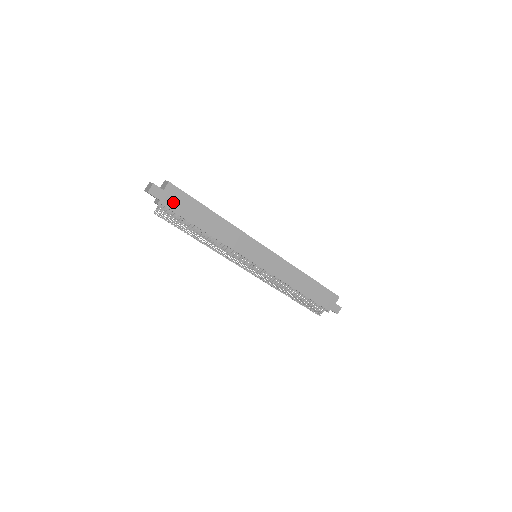
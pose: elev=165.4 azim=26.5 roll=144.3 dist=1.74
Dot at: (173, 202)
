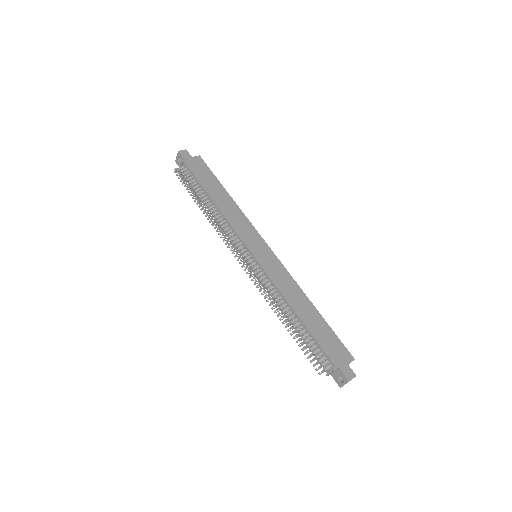
Dot at: (195, 167)
